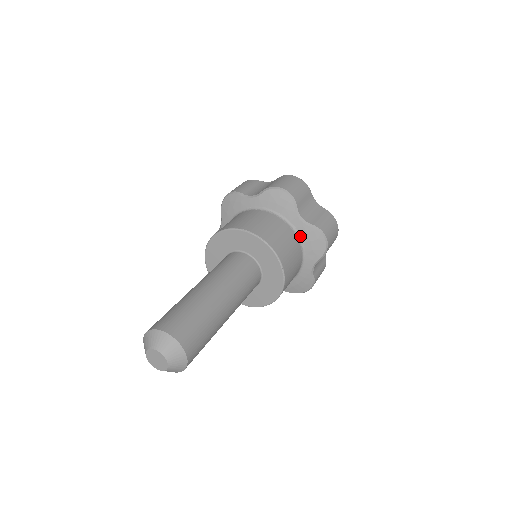
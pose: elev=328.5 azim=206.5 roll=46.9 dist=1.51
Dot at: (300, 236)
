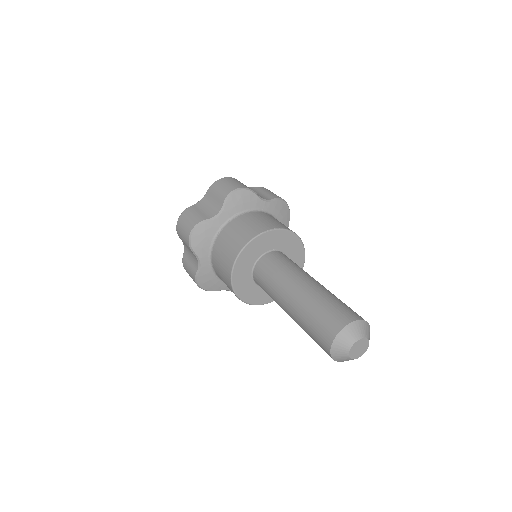
Dot at: (272, 214)
